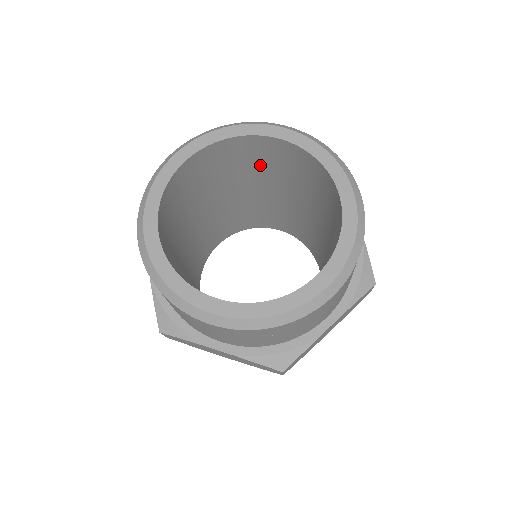
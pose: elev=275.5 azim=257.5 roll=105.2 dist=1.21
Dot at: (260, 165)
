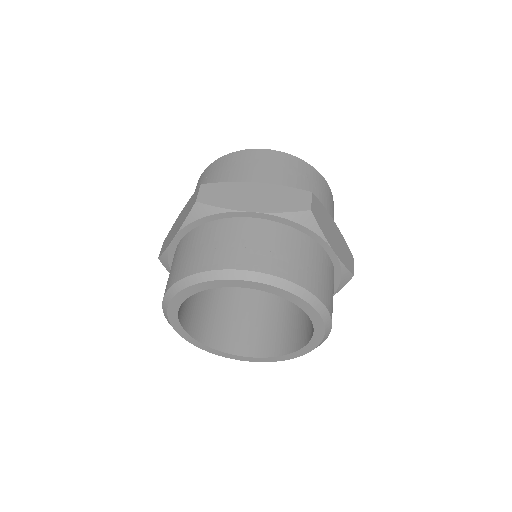
Dot at: occluded
